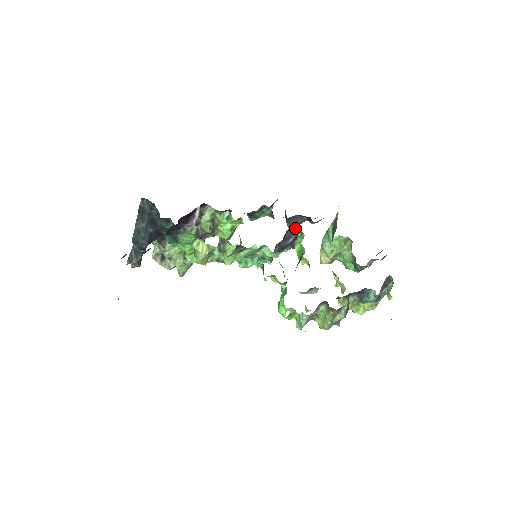
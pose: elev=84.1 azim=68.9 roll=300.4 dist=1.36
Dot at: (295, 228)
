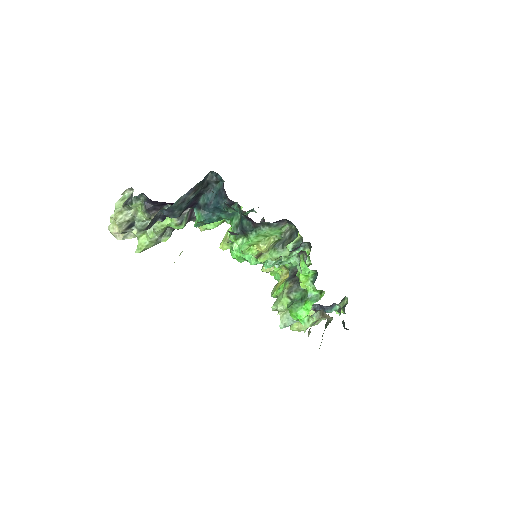
Dot at: (304, 243)
